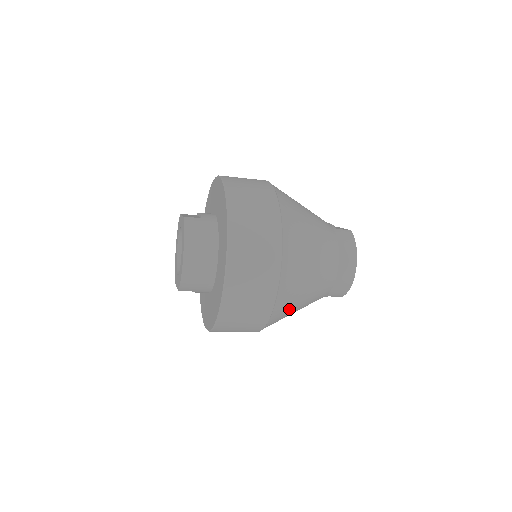
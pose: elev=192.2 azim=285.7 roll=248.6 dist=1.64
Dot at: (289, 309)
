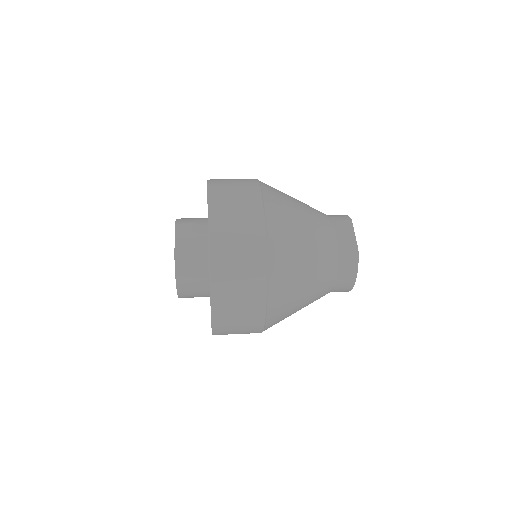
Dot at: occluded
